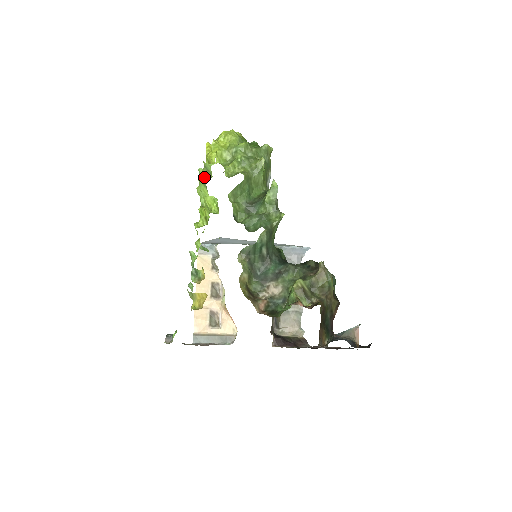
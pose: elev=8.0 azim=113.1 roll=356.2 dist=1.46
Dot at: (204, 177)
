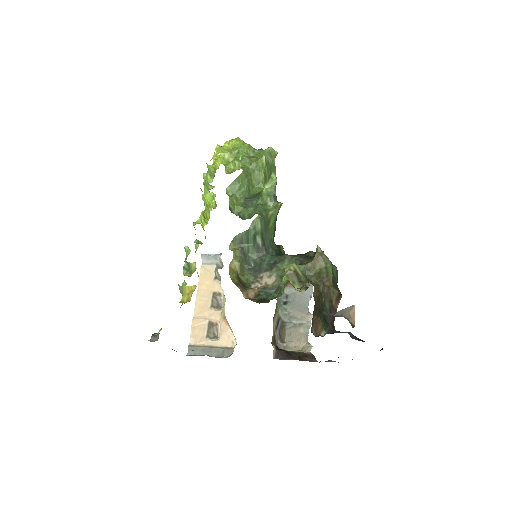
Dot at: (207, 180)
